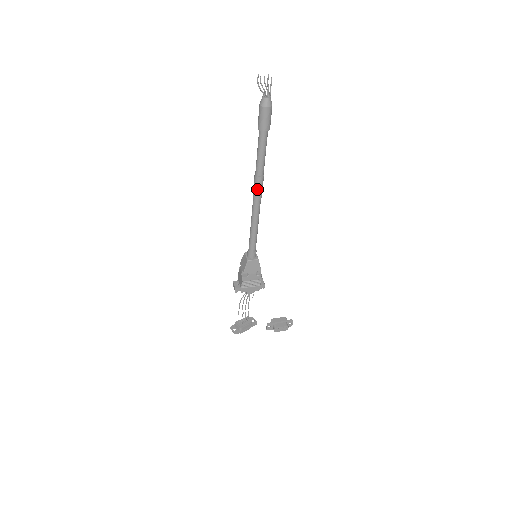
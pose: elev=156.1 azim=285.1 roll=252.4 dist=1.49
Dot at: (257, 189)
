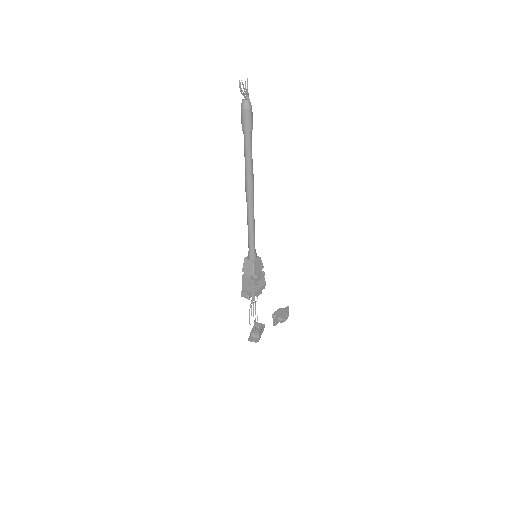
Dot at: (251, 188)
